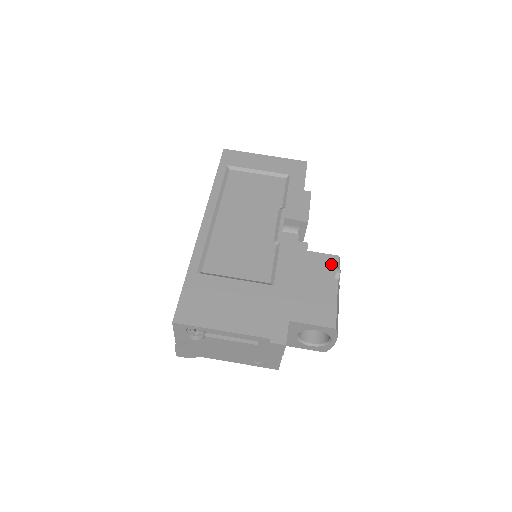
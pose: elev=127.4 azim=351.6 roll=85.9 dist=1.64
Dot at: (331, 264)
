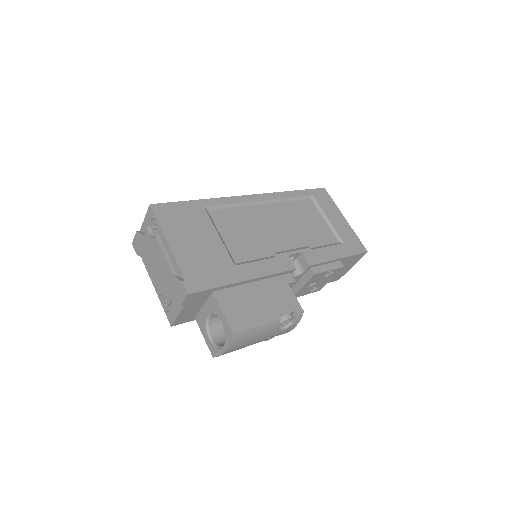
Dot at: (291, 307)
